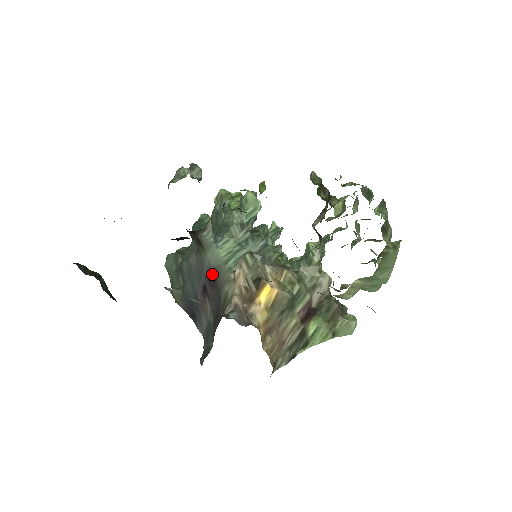
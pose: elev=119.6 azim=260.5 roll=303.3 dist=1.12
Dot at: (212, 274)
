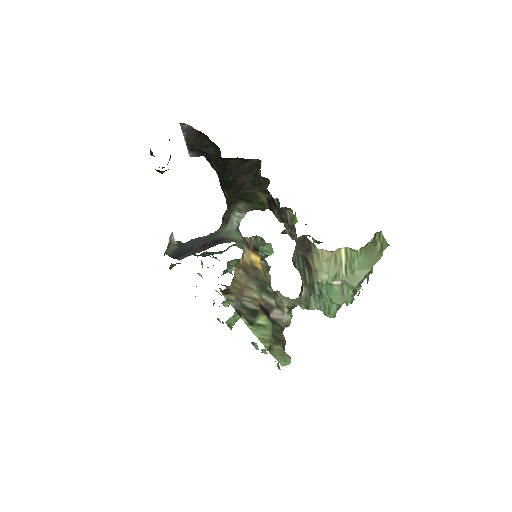
Dot at: (219, 239)
